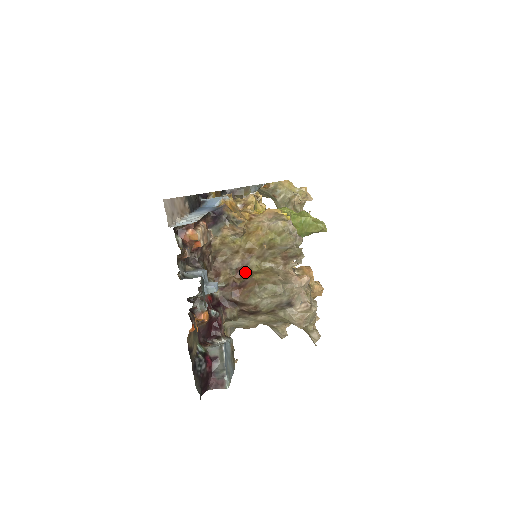
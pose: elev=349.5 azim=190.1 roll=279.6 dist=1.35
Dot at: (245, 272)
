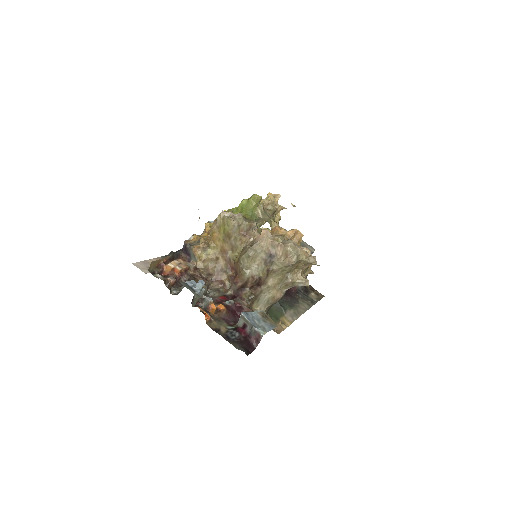
Dot at: (233, 265)
